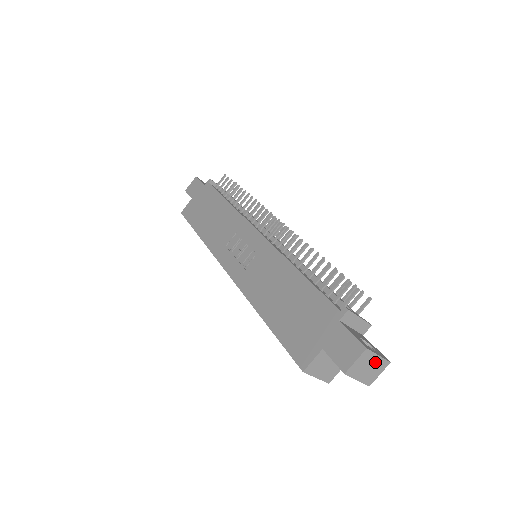
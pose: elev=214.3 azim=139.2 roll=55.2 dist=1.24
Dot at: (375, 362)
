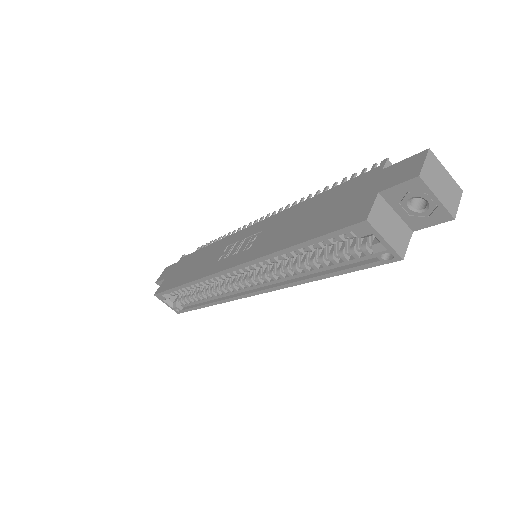
Dot at: (446, 179)
